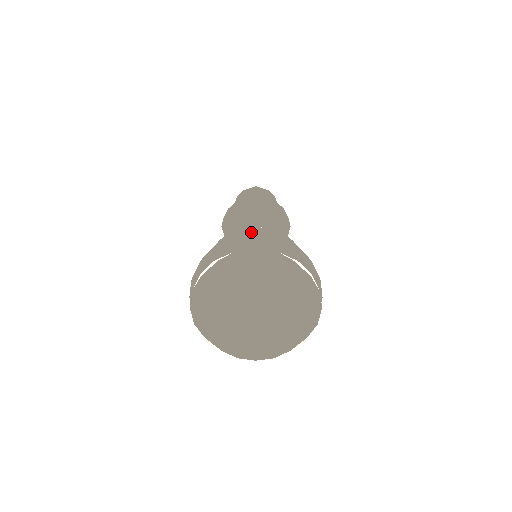
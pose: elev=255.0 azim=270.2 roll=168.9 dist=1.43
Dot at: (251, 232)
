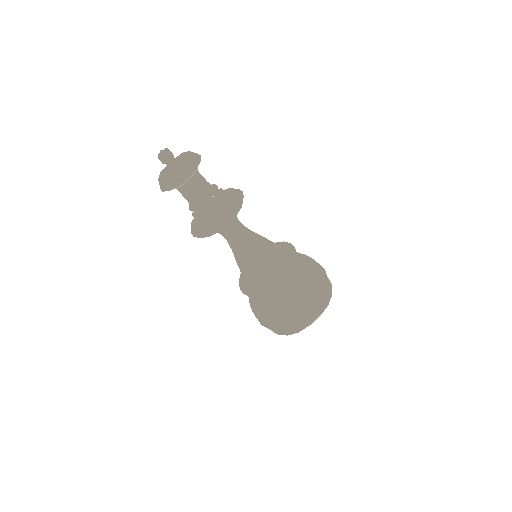
Dot at: (271, 322)
